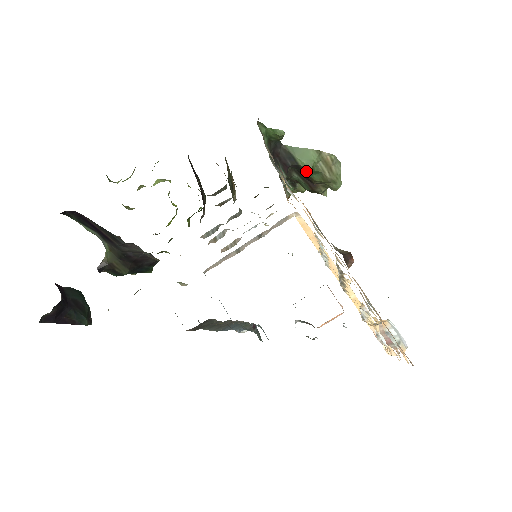
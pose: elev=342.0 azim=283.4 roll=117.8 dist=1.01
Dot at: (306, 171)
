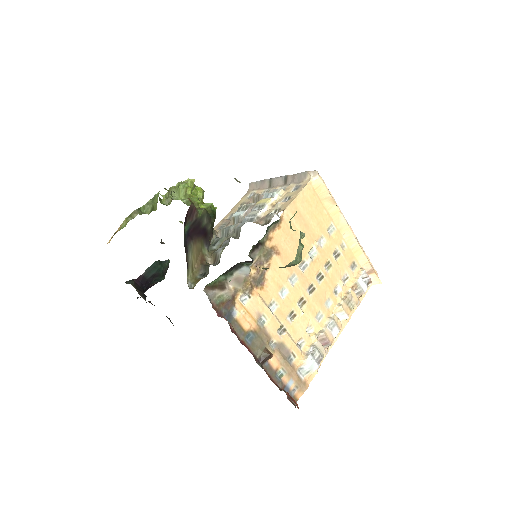
Dot at: occluded
